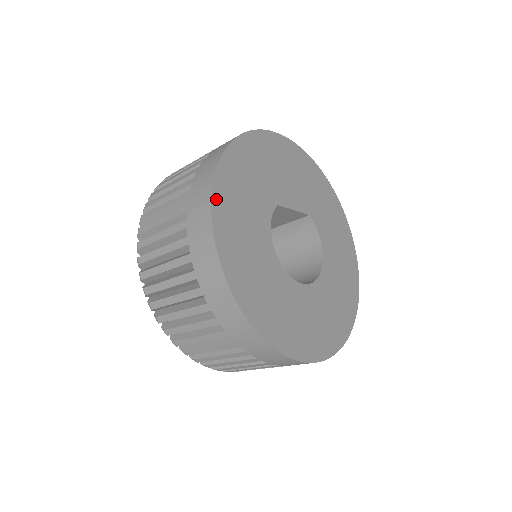
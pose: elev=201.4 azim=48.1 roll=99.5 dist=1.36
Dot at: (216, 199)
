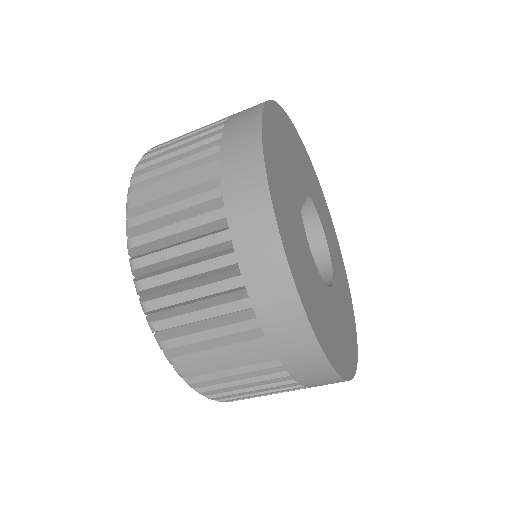
Dot at: (291, 266)
